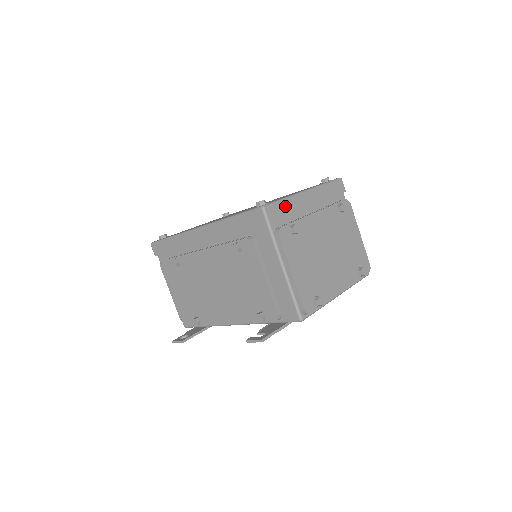
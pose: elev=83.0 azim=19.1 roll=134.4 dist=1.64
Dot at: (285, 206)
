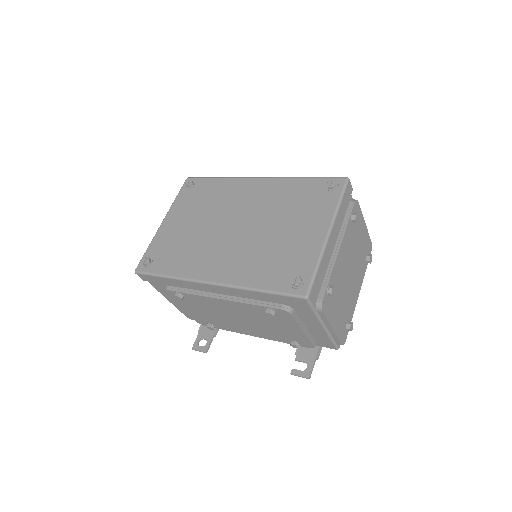
Dot at: (320, 273)
